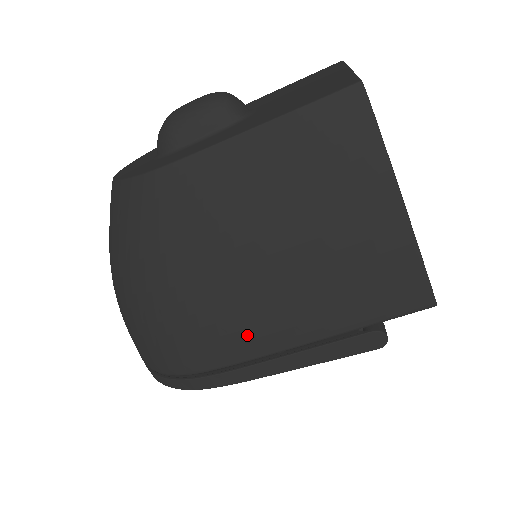
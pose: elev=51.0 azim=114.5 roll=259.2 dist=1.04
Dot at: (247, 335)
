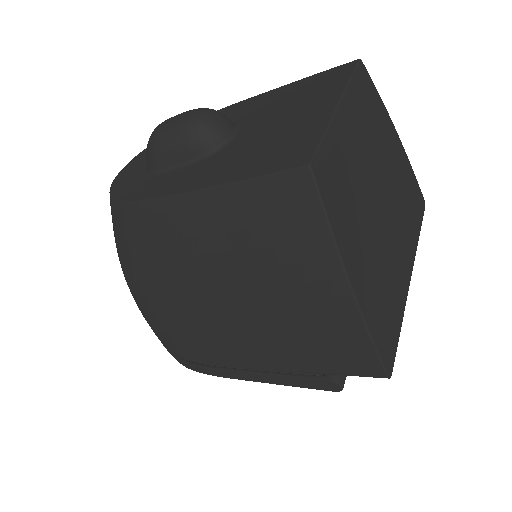
Dot at: (219, 350)
